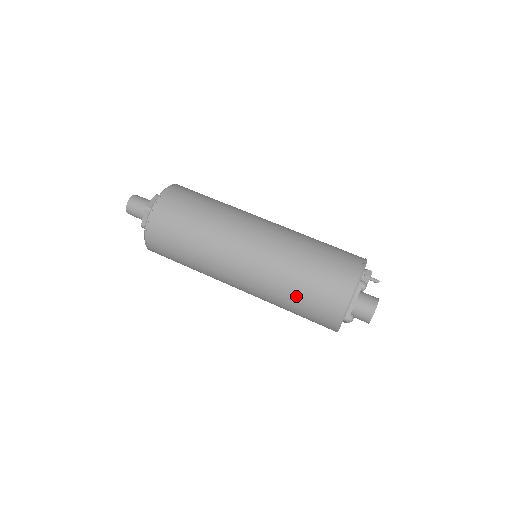
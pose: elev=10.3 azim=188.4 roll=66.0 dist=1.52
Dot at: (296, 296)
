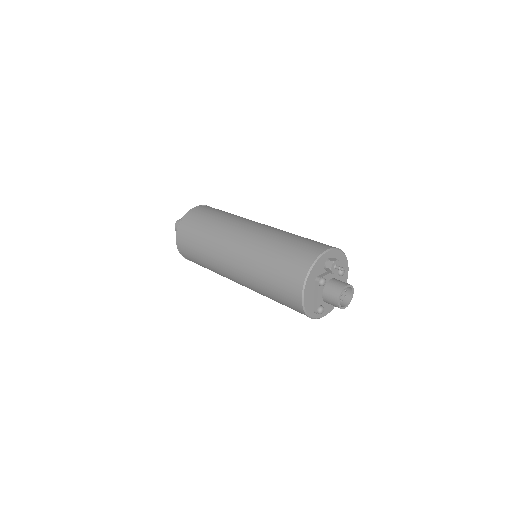
Dot at: (273, 299)
